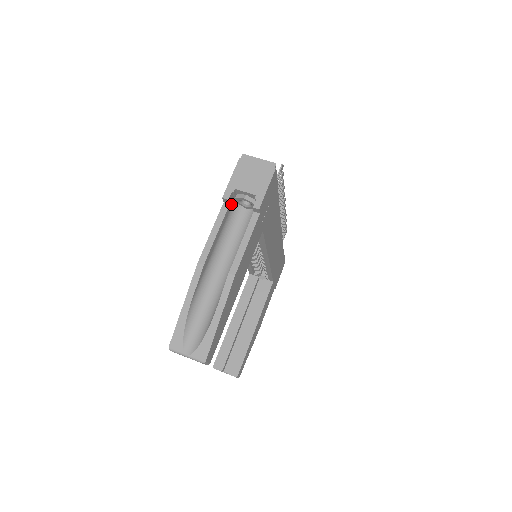
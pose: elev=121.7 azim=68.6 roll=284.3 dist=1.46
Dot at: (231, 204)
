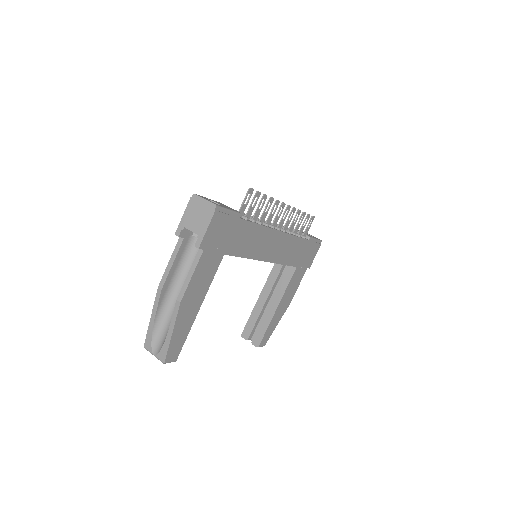
Dot at: (187, 236)
